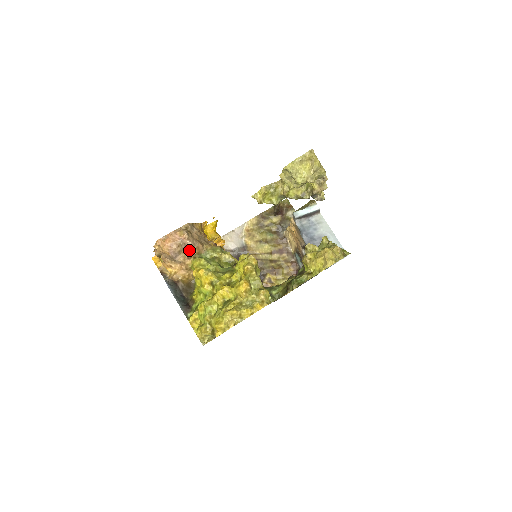
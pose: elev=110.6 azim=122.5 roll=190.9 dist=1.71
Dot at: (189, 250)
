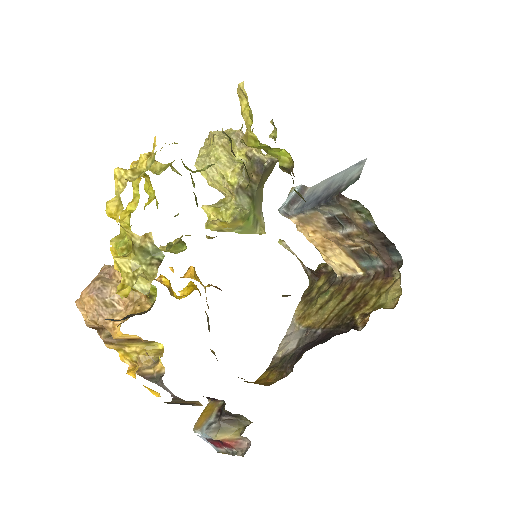
Dot at: (115, 273)
